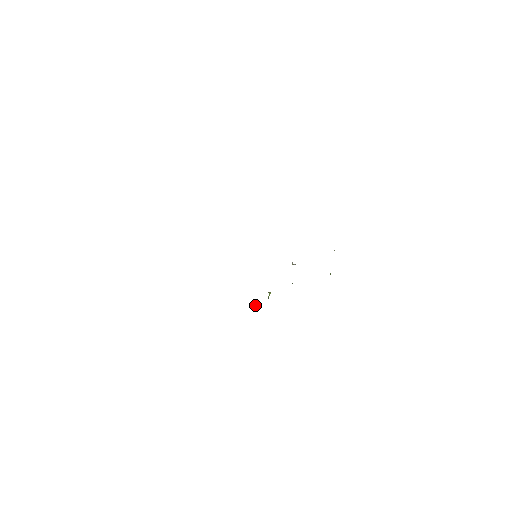
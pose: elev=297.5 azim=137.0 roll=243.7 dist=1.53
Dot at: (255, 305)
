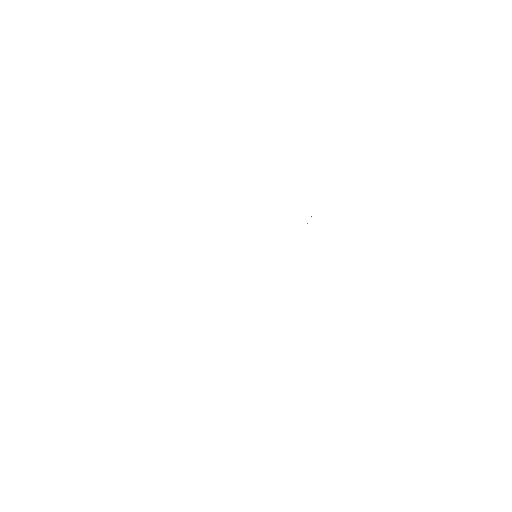
Dot at: occluded
